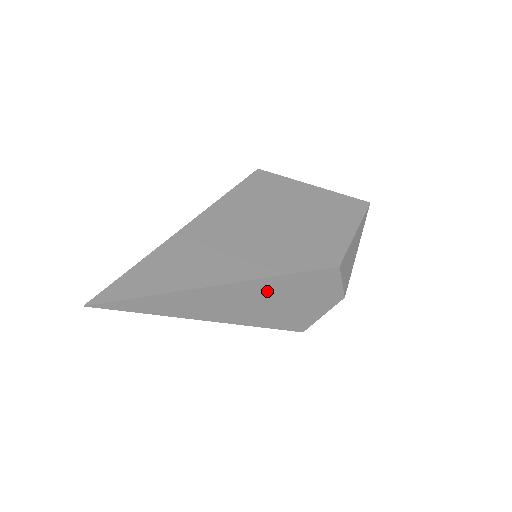
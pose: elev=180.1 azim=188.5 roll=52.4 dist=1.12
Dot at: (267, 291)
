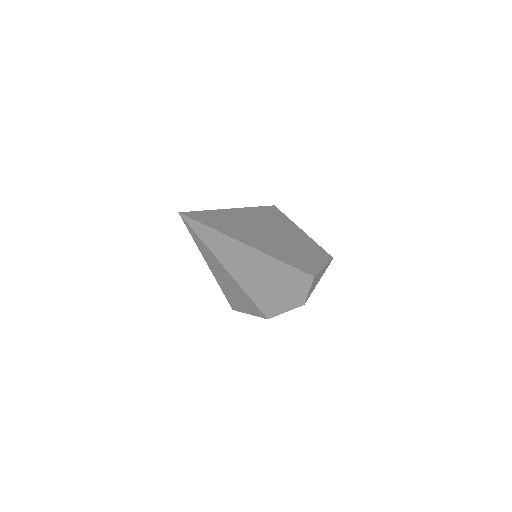
Dot at: (270, 269)
